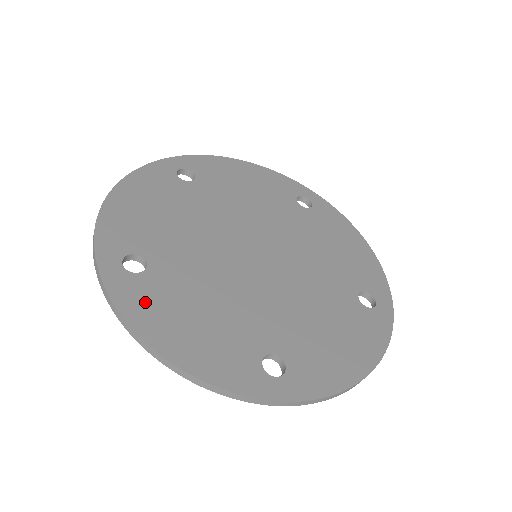
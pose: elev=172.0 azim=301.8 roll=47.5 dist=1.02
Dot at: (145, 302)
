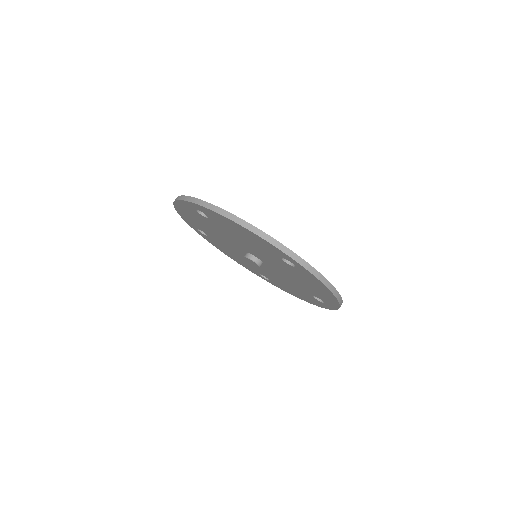
Dot at: occluded
